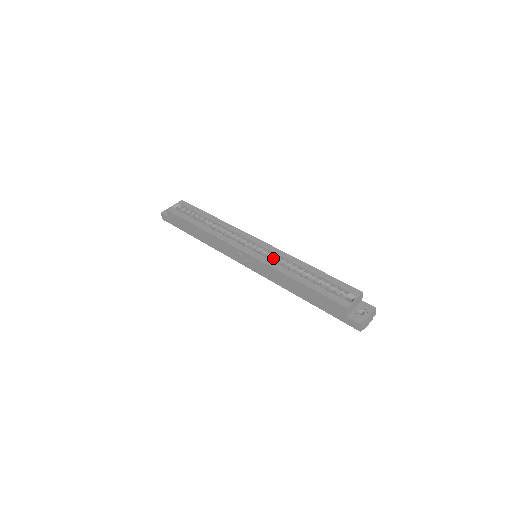
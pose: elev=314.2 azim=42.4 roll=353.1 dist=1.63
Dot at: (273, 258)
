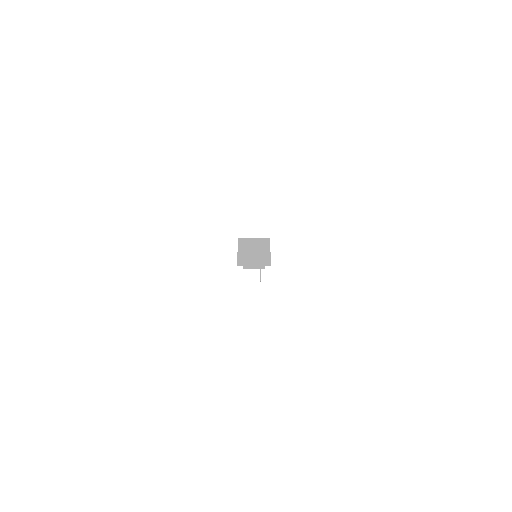
Dot at: occluded
